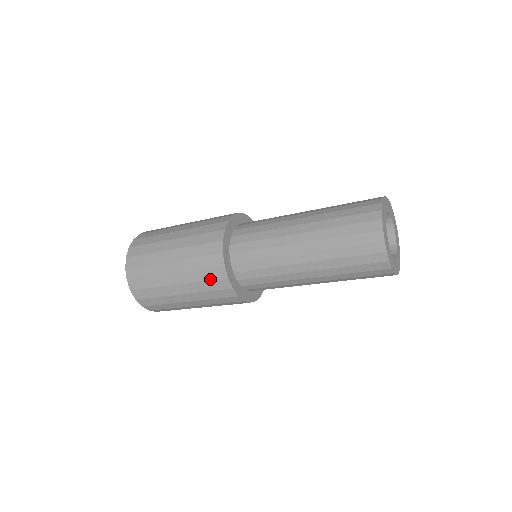
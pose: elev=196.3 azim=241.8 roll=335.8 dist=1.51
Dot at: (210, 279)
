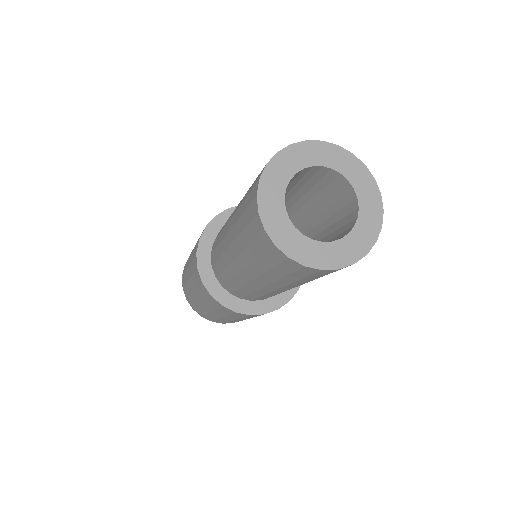
Dot at: (243, 317)
